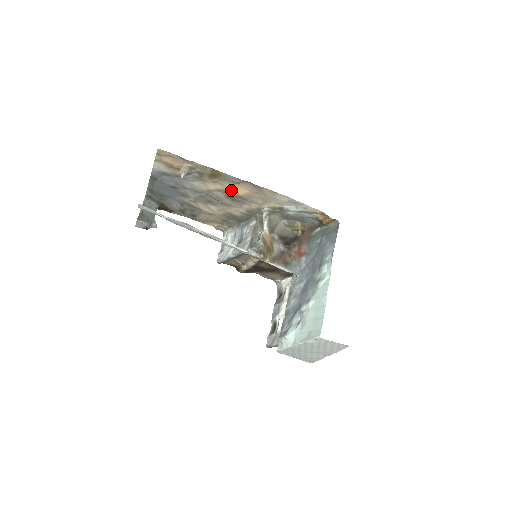
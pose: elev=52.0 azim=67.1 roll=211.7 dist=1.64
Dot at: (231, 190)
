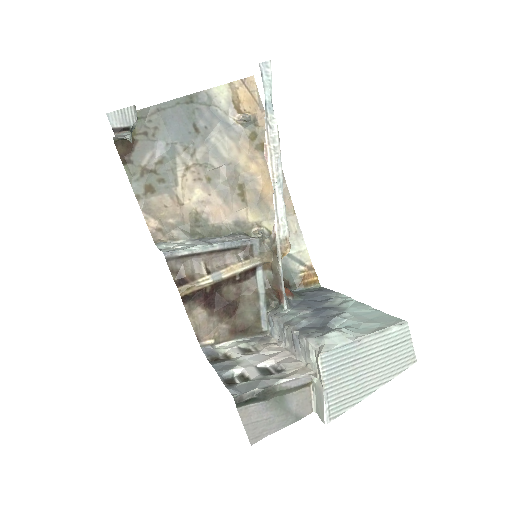
Dot at: (258, 178)
